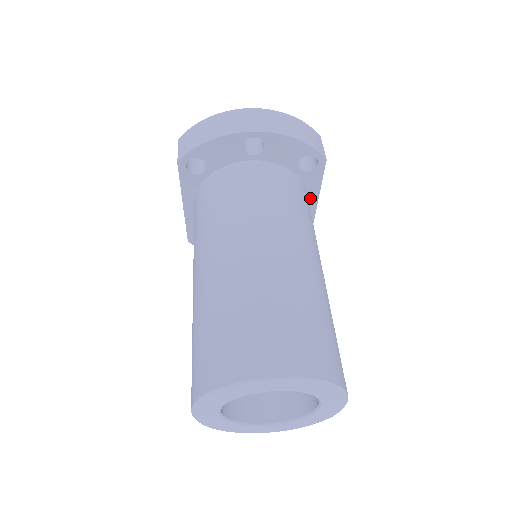
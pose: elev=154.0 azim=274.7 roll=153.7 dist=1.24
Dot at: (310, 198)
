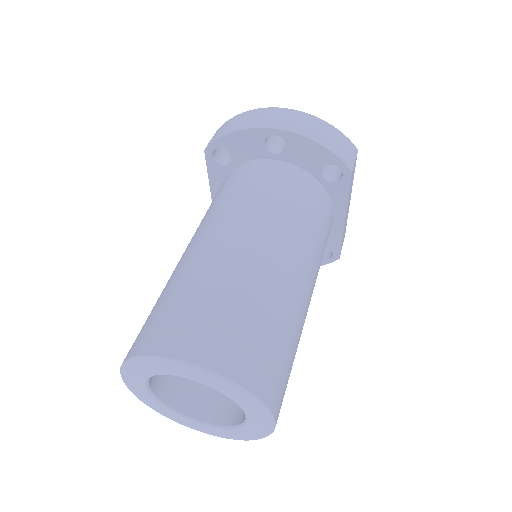
Dot at: (337, 213)
